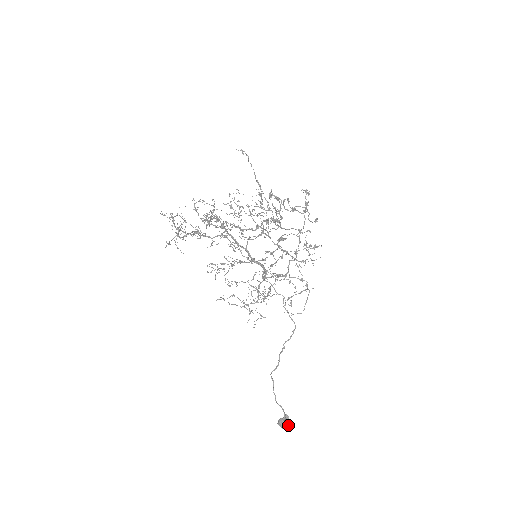
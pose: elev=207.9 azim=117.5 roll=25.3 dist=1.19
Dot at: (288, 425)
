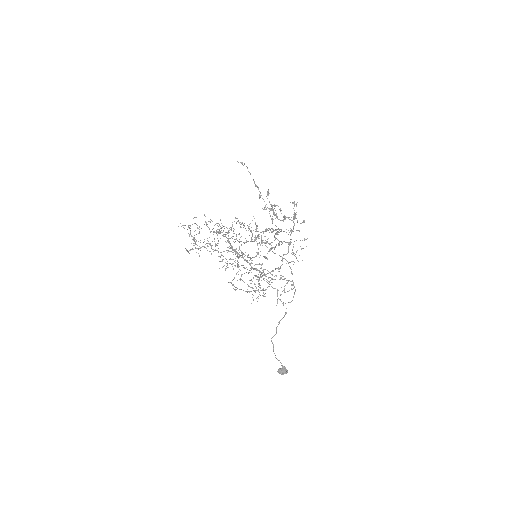
Dot at: (285, 373)
